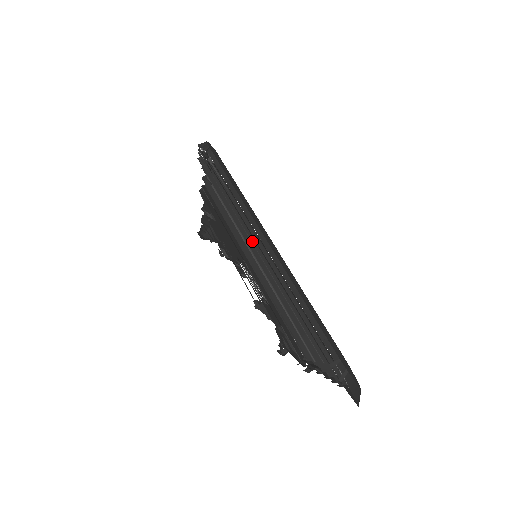
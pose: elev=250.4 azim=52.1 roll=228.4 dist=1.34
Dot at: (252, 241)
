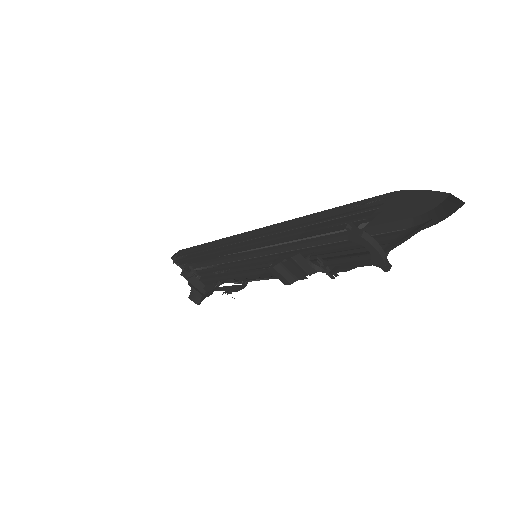
Dot at: (250, 264)
